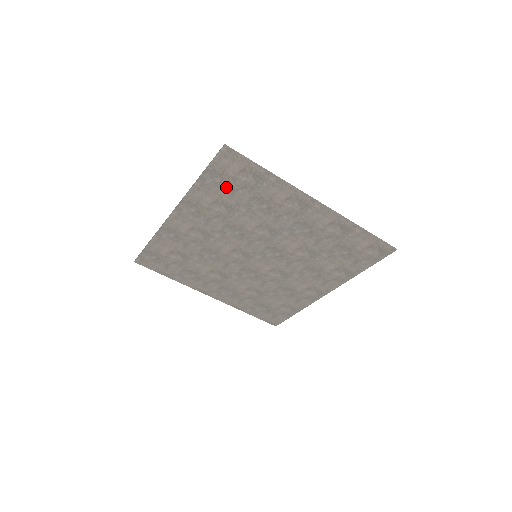
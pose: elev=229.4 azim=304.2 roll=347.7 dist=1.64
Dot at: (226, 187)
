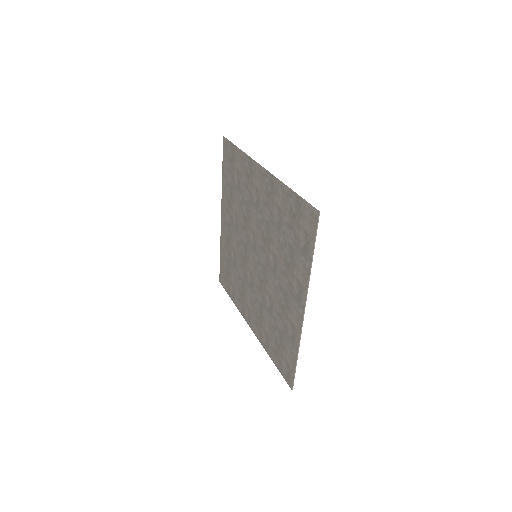
Dot at: (292, 219)
